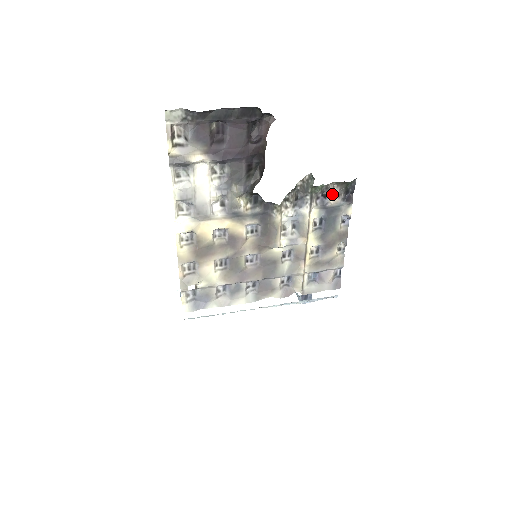
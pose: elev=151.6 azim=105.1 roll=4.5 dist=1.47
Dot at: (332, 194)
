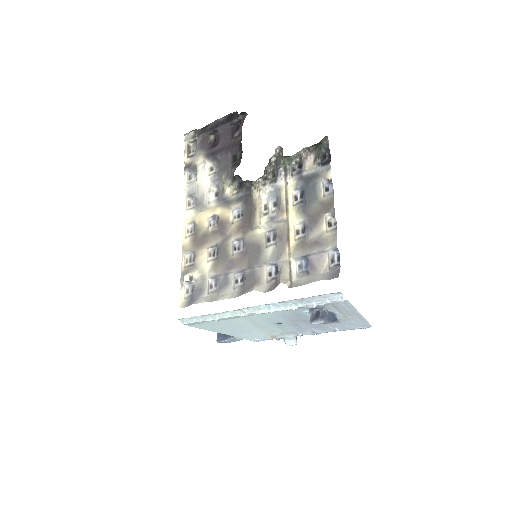
Dot at: (307, 162)
